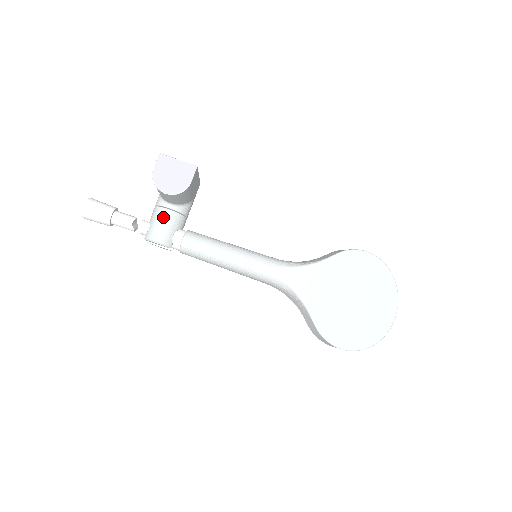
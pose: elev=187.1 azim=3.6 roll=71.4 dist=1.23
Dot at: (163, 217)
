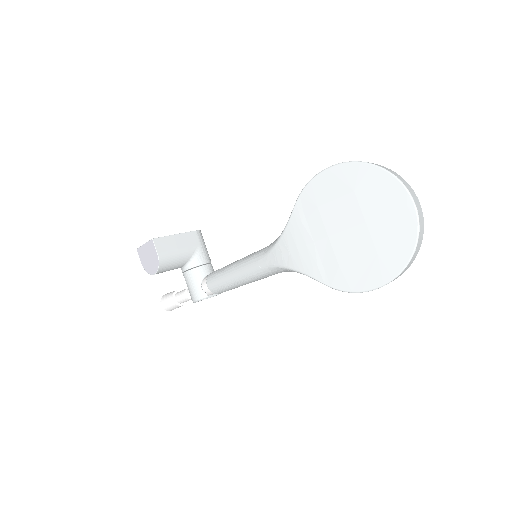
Dot at: (187, 280)
